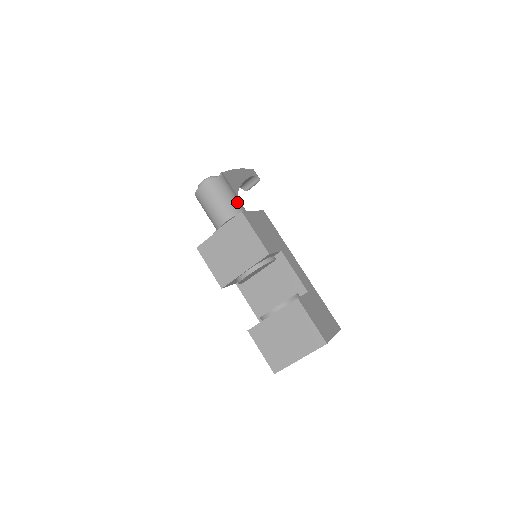
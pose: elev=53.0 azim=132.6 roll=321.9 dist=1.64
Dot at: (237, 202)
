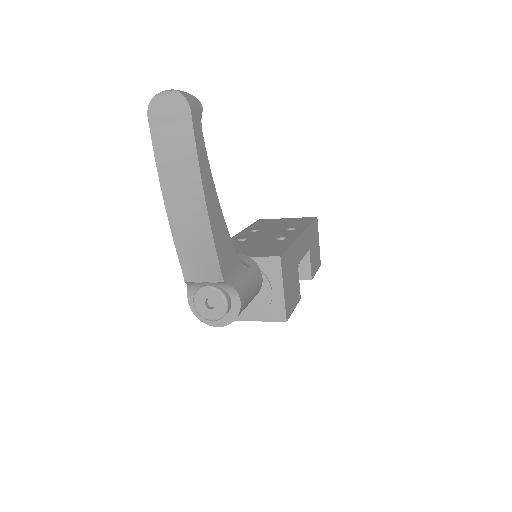
Dot at: (257, 288)
